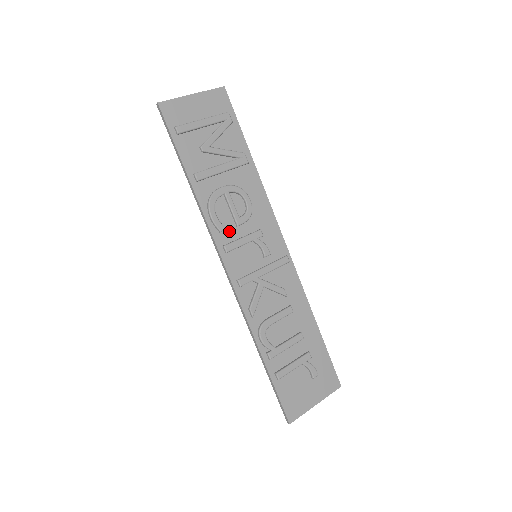
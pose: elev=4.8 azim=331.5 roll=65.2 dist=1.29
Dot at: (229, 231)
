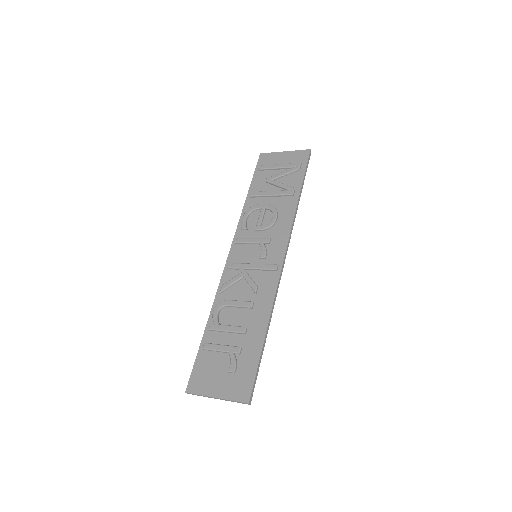
Dot at: (249, 232)
